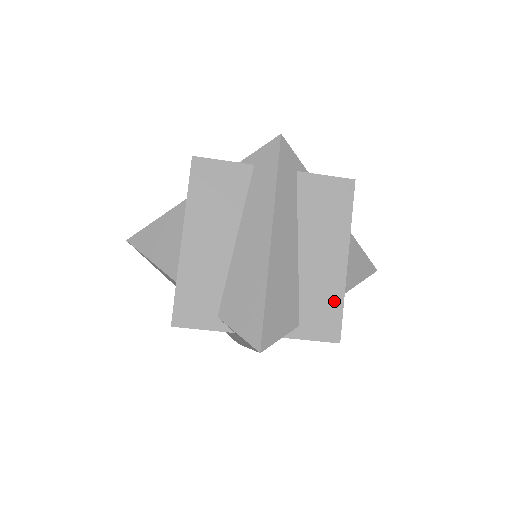
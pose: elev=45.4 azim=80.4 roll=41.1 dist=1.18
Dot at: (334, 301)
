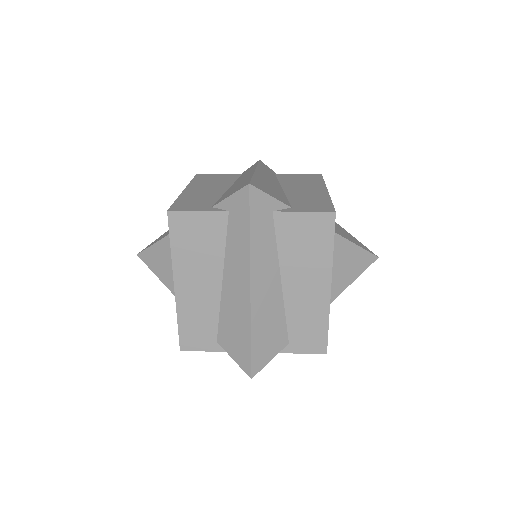
Dot at: occluded
